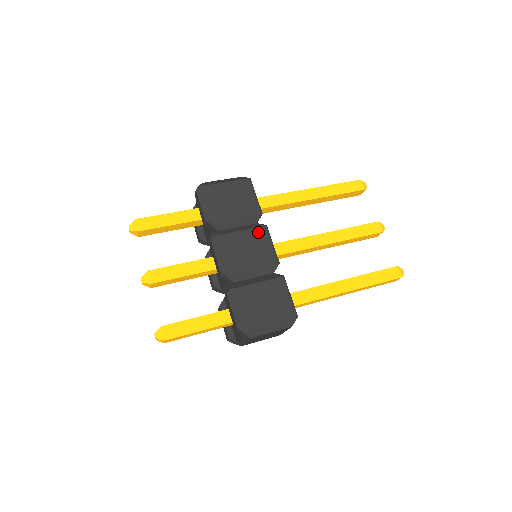
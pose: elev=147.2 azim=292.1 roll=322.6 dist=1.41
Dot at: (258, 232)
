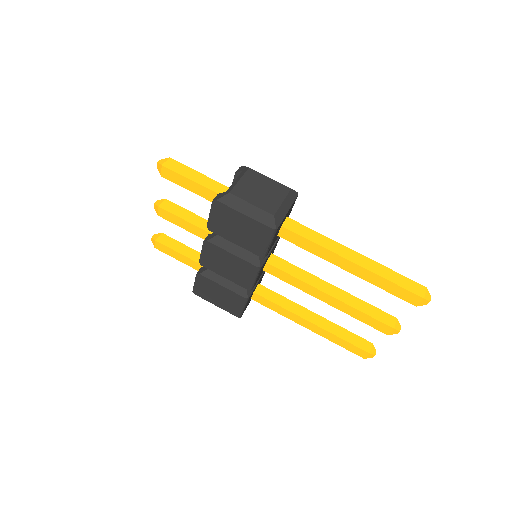
Dot at: (248, 266)
